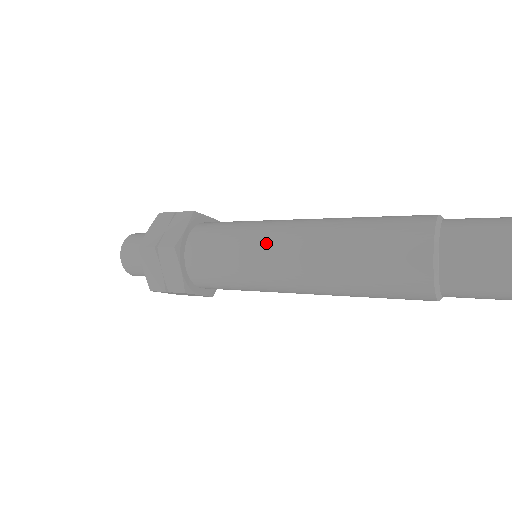
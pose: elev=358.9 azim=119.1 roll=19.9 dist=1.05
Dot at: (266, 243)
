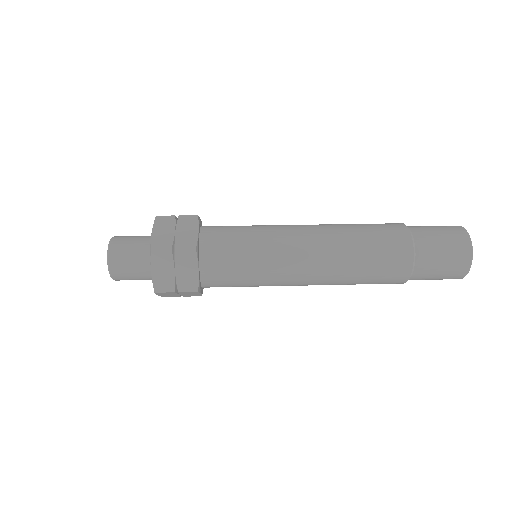
Dot at: (284, 276)
